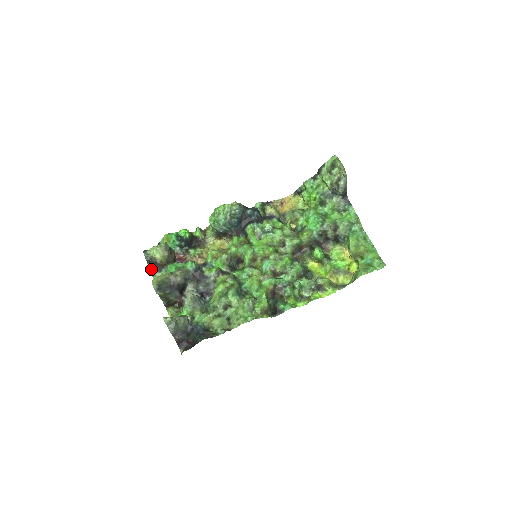
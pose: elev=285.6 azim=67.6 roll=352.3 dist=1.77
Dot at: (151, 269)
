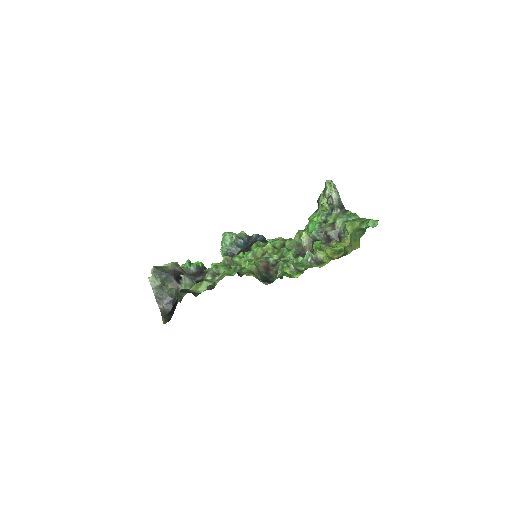
Dot at: occluded
